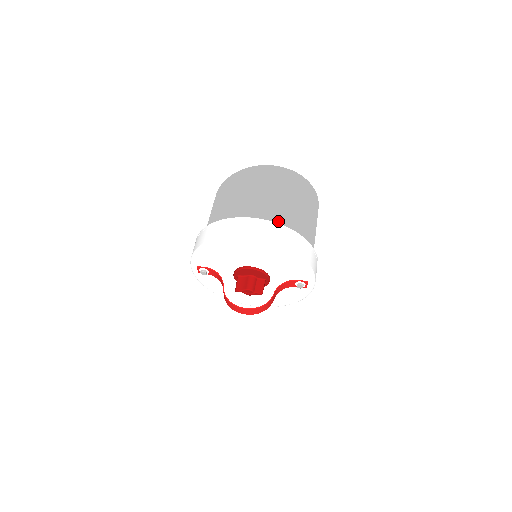
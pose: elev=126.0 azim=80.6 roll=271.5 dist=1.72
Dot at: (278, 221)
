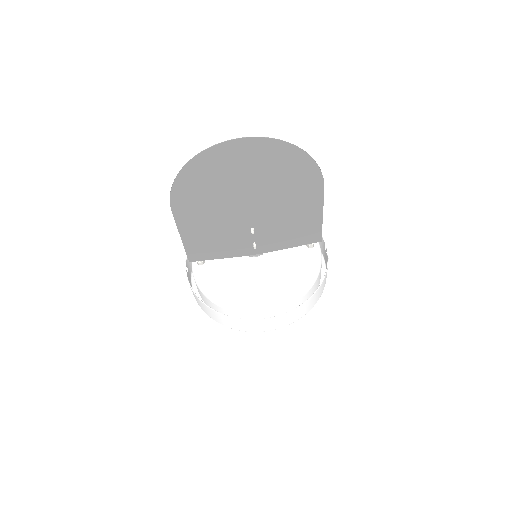
Dot at: (272, 220)
